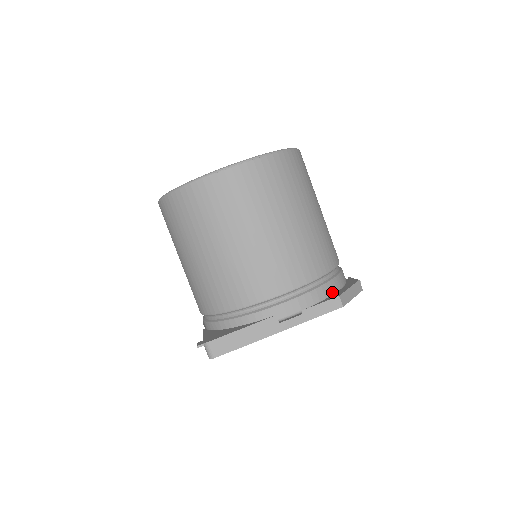
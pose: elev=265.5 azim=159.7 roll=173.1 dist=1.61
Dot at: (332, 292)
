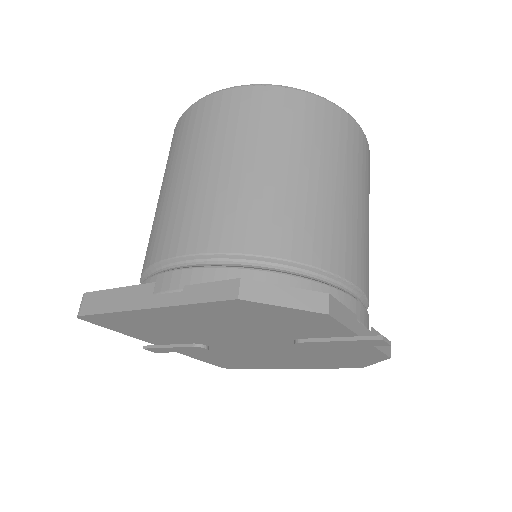
Dot at: occluded
